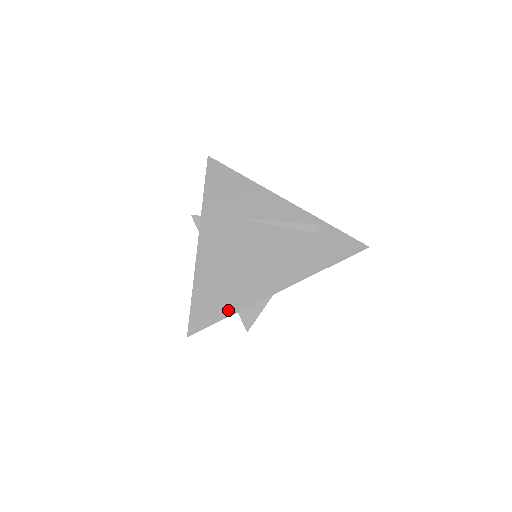
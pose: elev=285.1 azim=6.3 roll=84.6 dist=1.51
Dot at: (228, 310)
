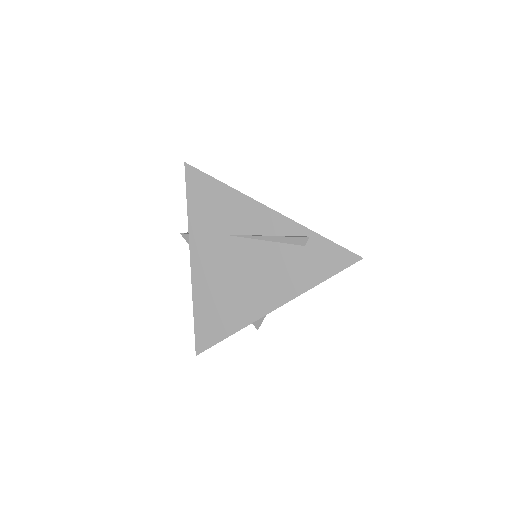
Dot at: (227, 331)
